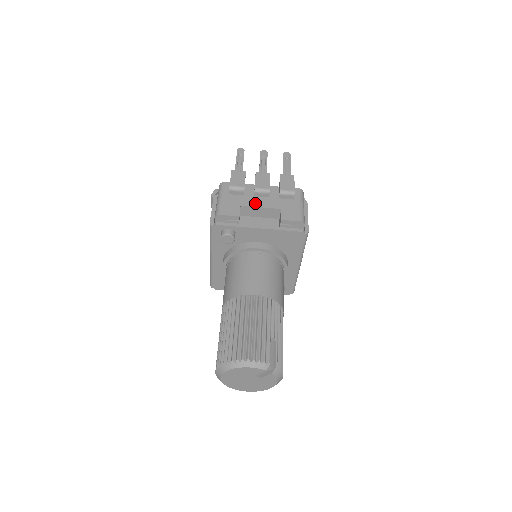
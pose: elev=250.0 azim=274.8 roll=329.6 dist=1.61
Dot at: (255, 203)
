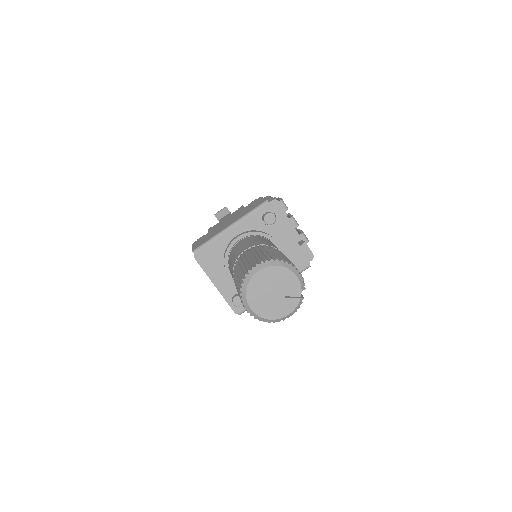
Dot at: (290, 222)
